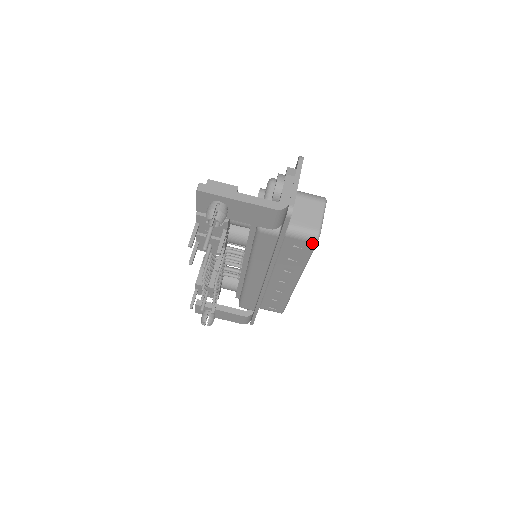
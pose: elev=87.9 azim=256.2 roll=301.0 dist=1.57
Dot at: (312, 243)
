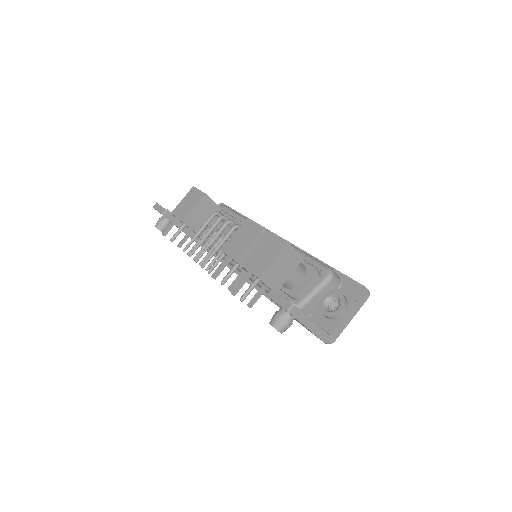
Dot at: occluded
